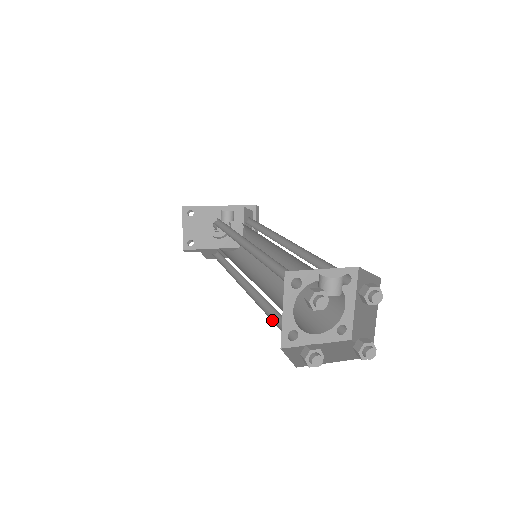
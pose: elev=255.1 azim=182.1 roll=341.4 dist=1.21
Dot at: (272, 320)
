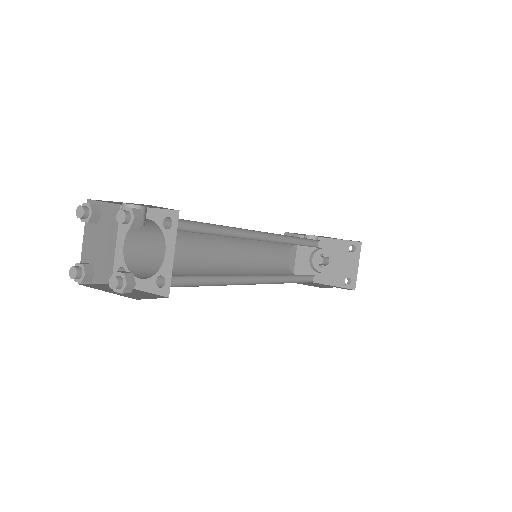
Dot at: occluded
